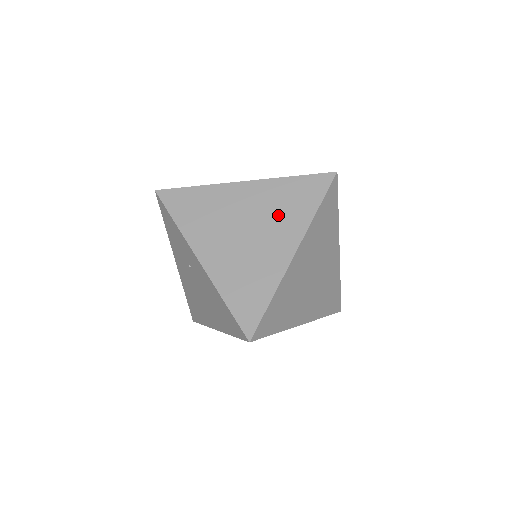
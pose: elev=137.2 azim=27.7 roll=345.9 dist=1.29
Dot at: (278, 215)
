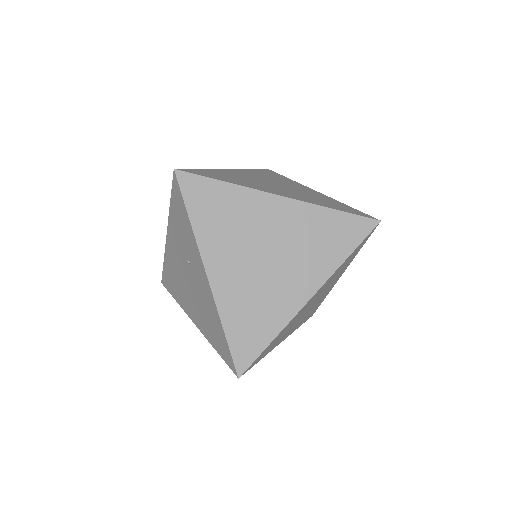
Dot at: (306, 250)
